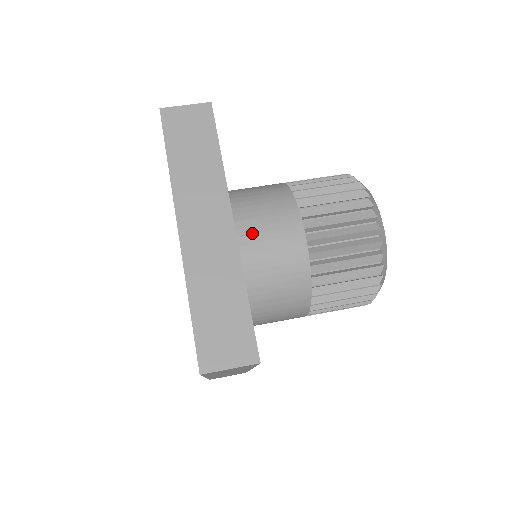
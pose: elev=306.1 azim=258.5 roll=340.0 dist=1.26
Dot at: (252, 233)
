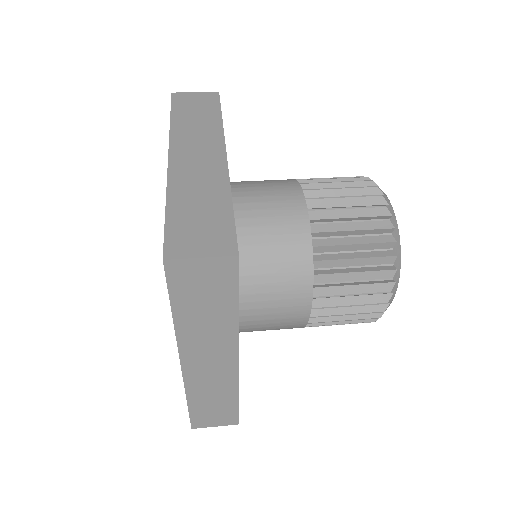
Dot at: (248, 195)
